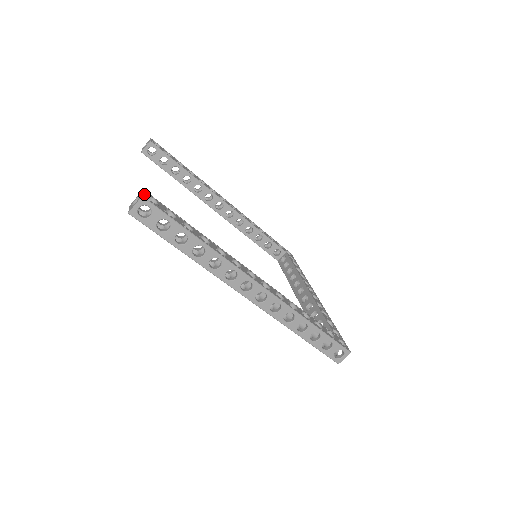
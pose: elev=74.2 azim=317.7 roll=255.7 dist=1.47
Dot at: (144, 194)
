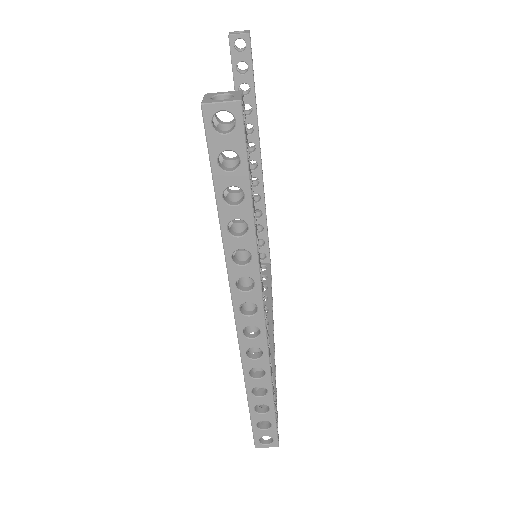
Dot at: (242, 98)
